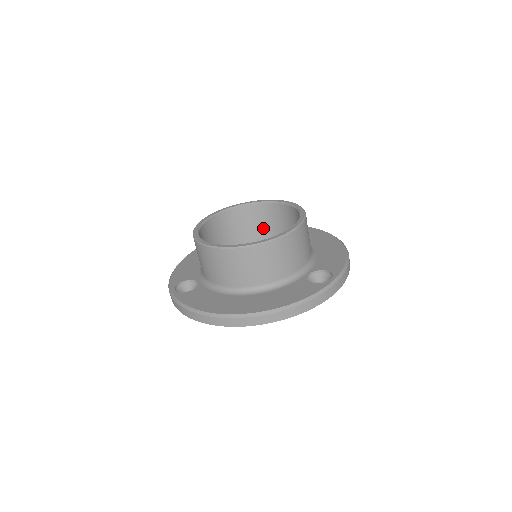
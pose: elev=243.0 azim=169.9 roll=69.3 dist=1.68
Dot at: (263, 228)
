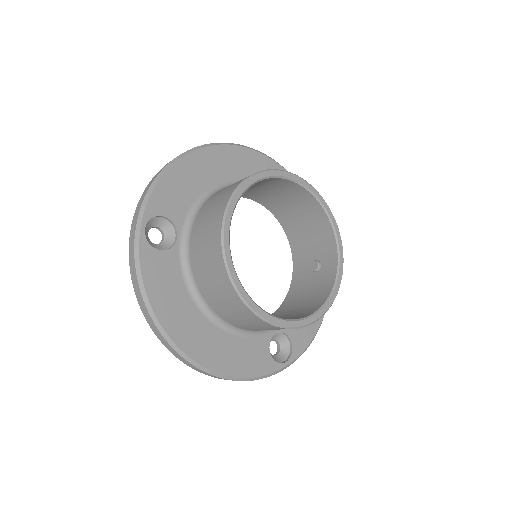
Dot at: (292, 211)
